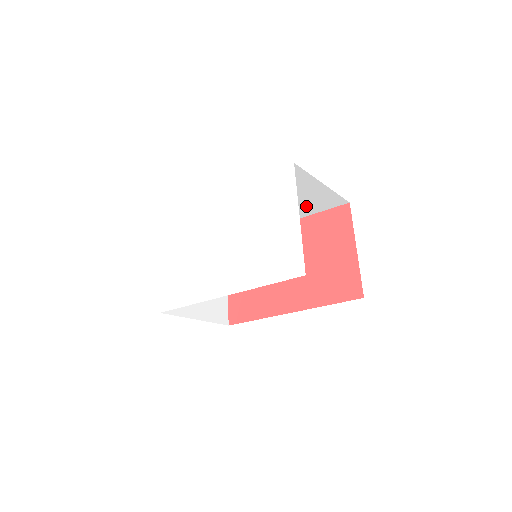
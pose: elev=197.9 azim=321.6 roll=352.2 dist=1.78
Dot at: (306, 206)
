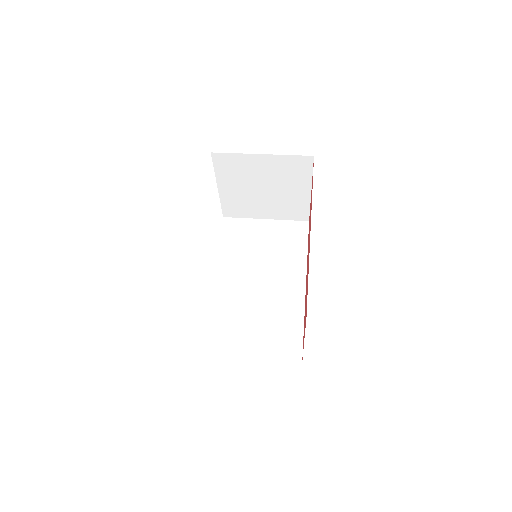
Dot at: occluded
